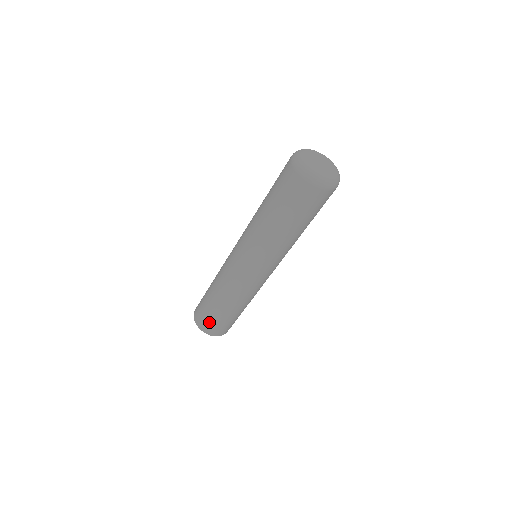
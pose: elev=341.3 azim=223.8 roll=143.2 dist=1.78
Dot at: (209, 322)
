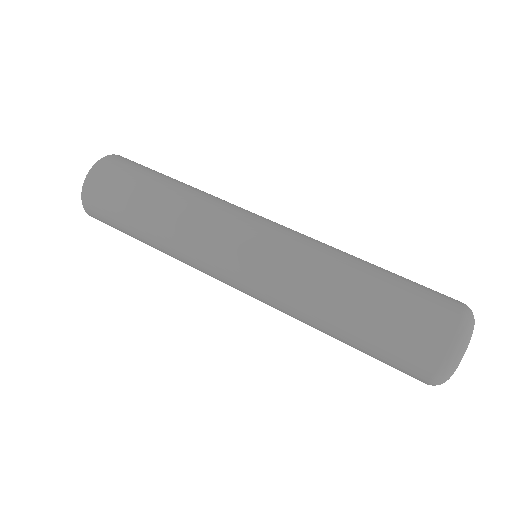
Dot at: occluded
